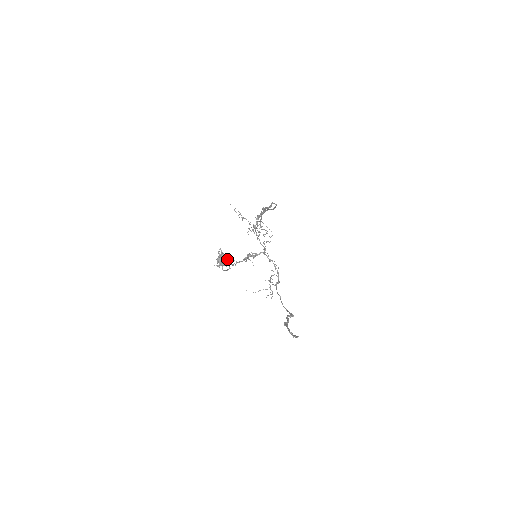
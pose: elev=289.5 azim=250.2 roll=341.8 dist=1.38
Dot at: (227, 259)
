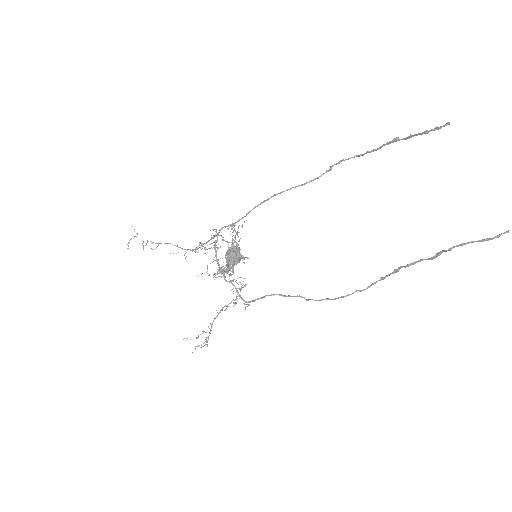
Dot at: occluded
